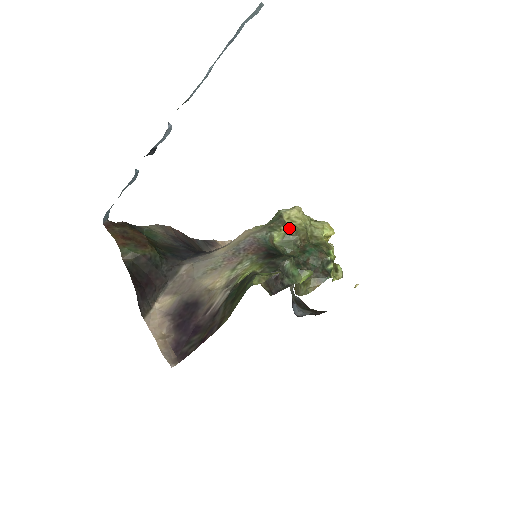
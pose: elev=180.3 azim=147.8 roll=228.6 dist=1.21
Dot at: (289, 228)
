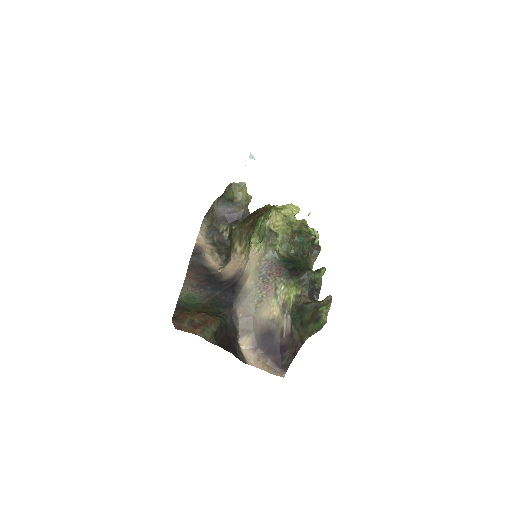
Dot at: (281, 235)
